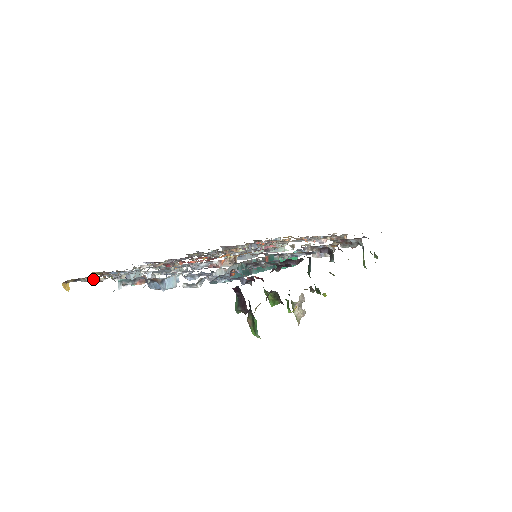
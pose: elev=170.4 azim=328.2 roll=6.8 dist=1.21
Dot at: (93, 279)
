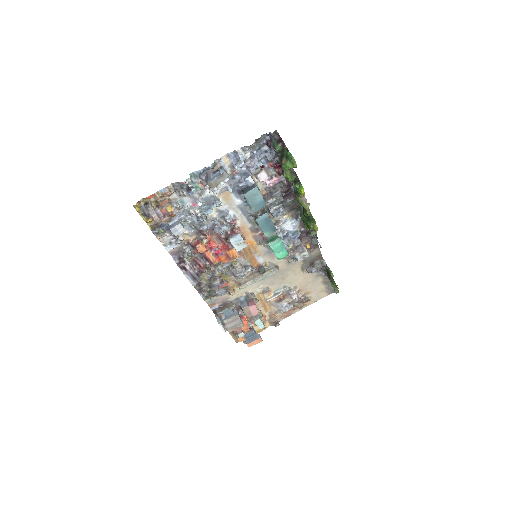
Dot at: (159, 202)
